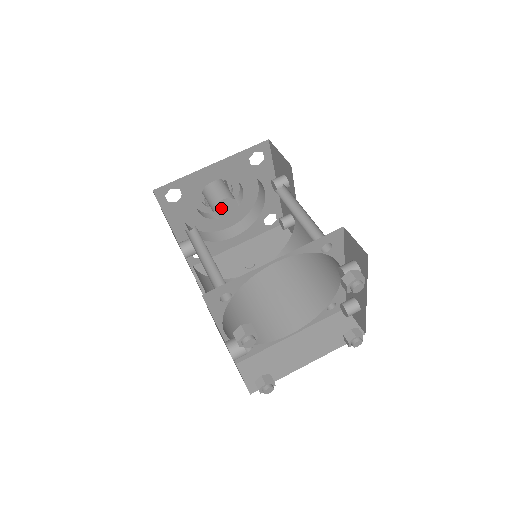
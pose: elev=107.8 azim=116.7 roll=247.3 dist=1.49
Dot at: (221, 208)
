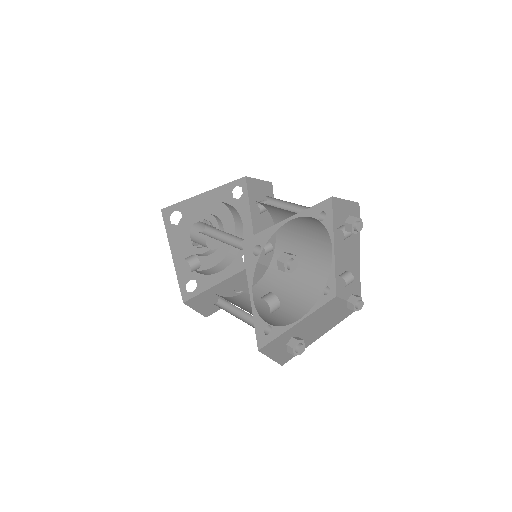
Dot at: (211, 238)
